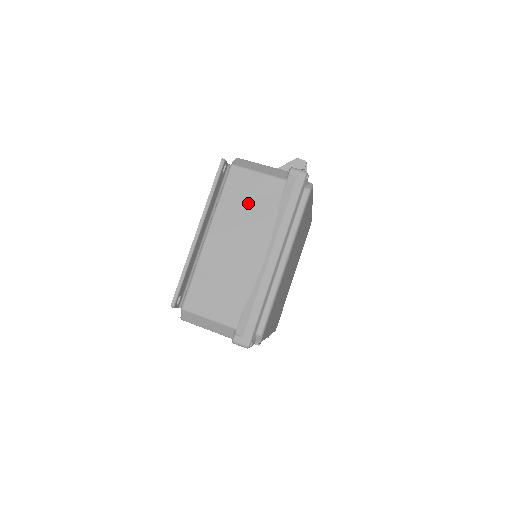
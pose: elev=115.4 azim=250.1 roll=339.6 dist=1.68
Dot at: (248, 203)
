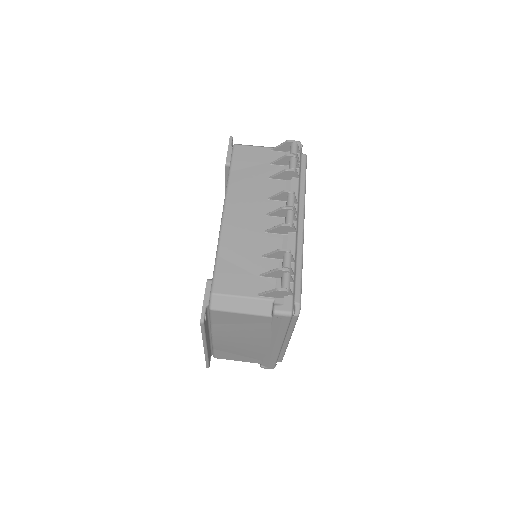
Dot at: (240, 327)
